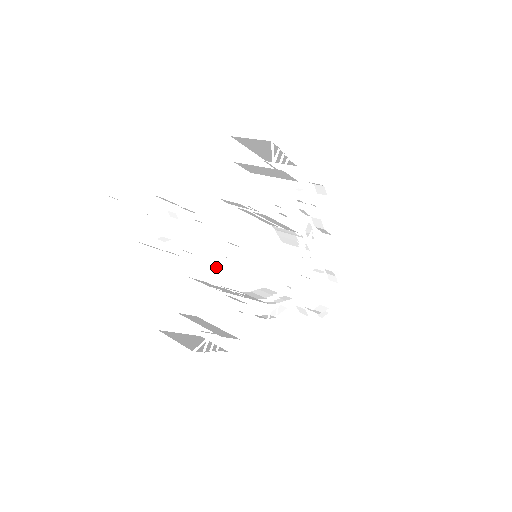
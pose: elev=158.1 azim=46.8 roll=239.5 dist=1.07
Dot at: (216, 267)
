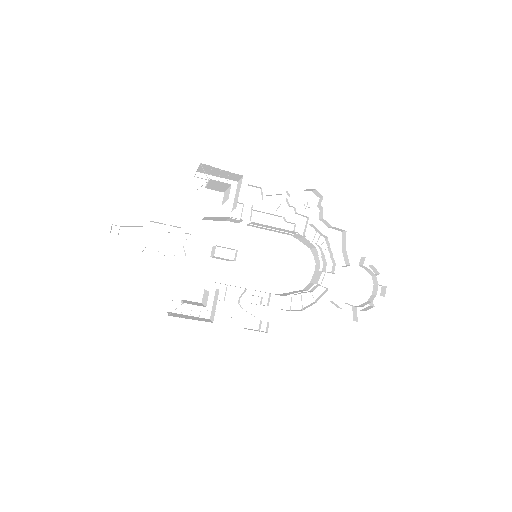
Dot at: (239, 273)
